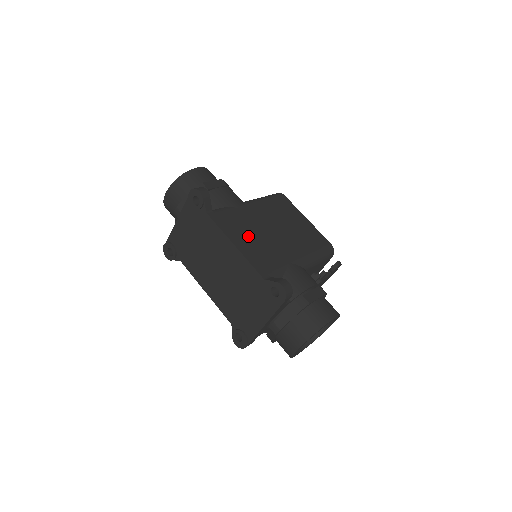
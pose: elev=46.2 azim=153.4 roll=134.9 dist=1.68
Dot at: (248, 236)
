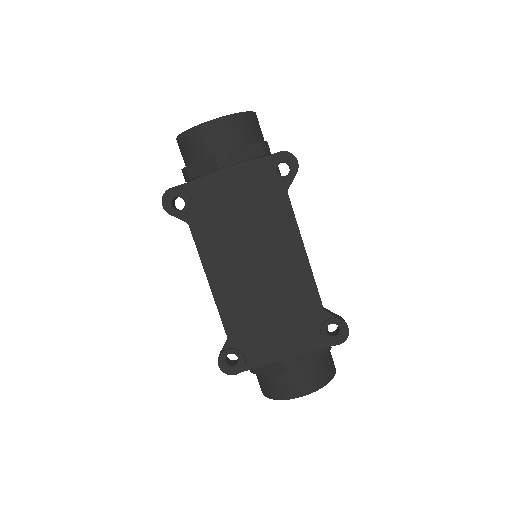
Dot at: occluded
